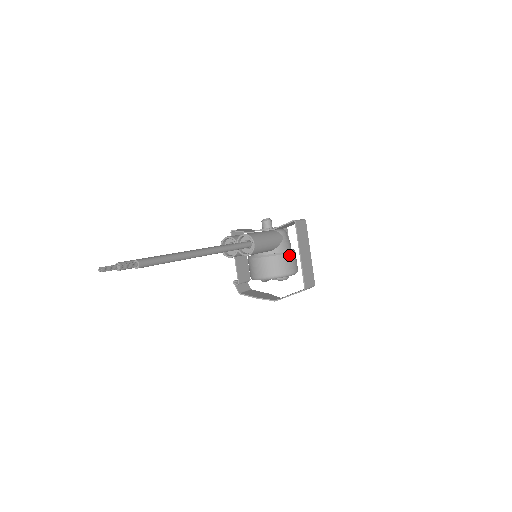
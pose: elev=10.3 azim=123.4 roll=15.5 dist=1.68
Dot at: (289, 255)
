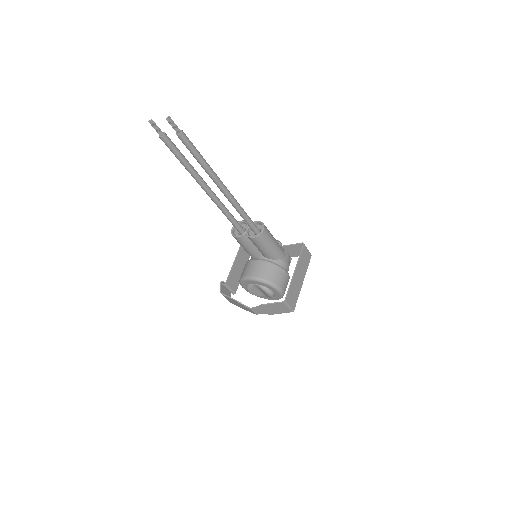
Dot at: (284, 272)
